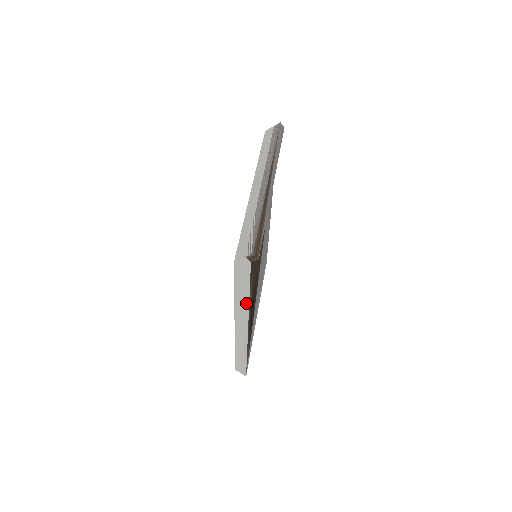
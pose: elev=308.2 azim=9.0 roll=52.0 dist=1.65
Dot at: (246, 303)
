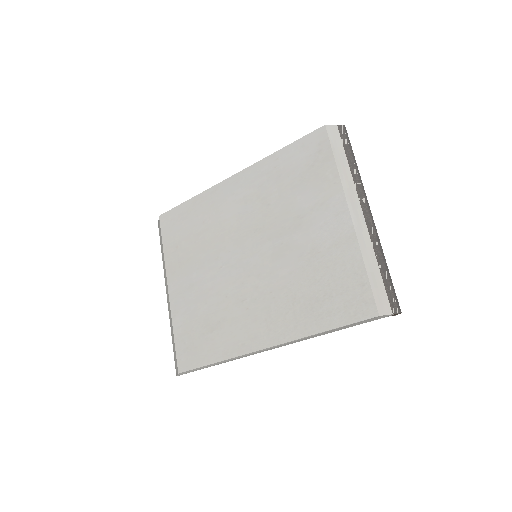
Dot at: (316, 336)
